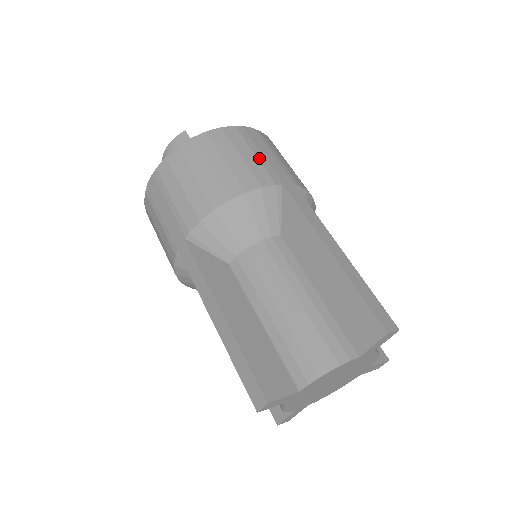
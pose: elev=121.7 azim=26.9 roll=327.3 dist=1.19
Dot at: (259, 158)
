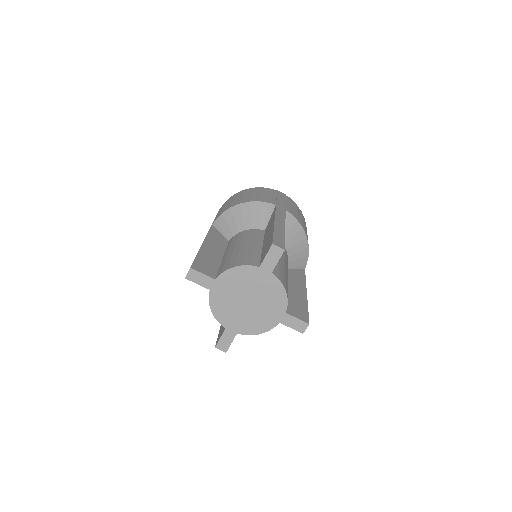
Dot at: (273, 197)
